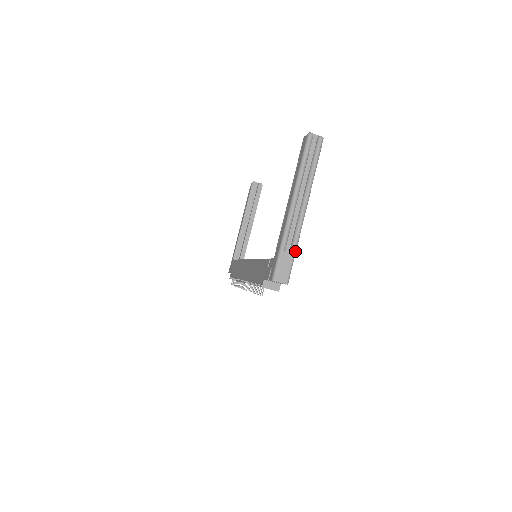
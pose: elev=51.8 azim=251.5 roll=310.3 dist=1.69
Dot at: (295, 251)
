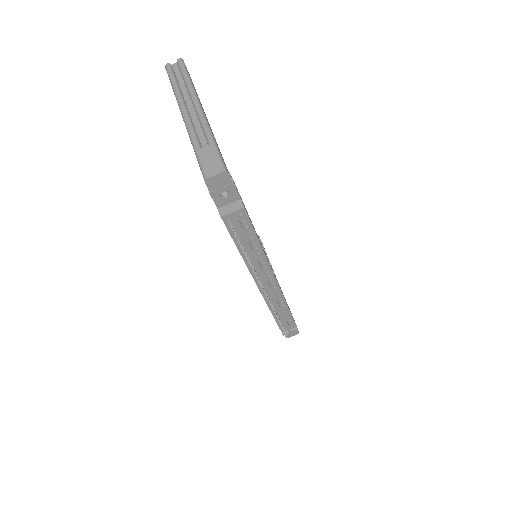
Dot at: (213, 141)
